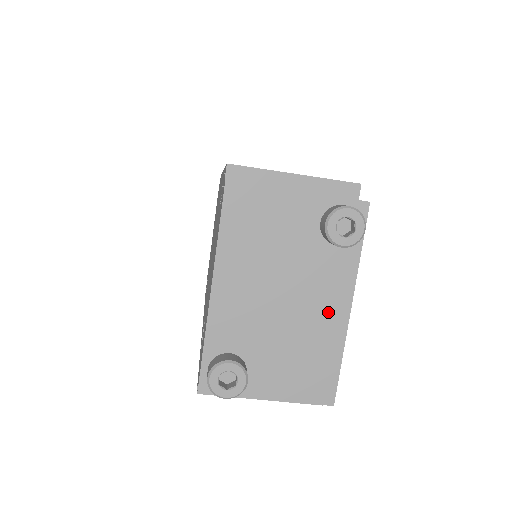
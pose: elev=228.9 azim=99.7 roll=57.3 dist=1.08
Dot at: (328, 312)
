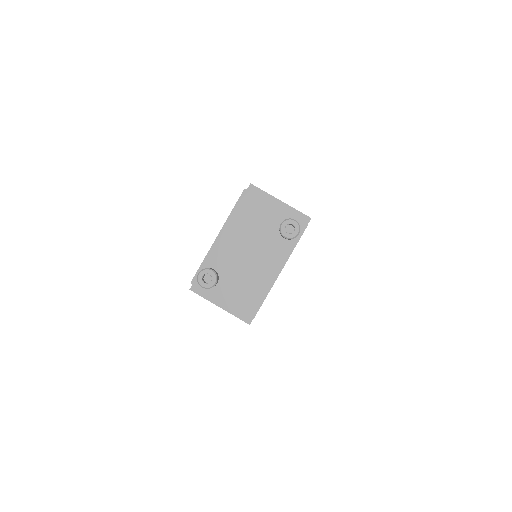
Dot at: (268, 270)
